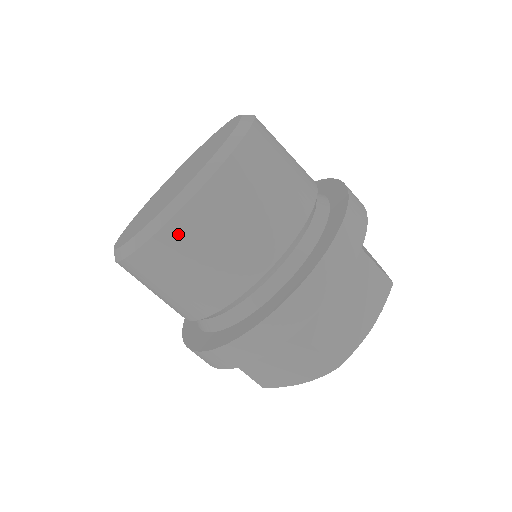
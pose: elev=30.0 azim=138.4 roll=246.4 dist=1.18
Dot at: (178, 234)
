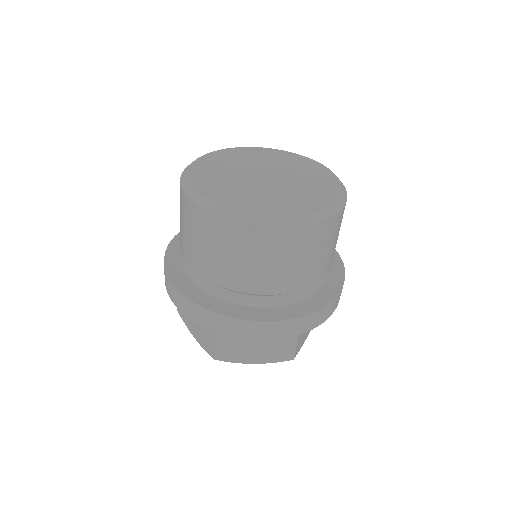
Dot at: (310, 234)
